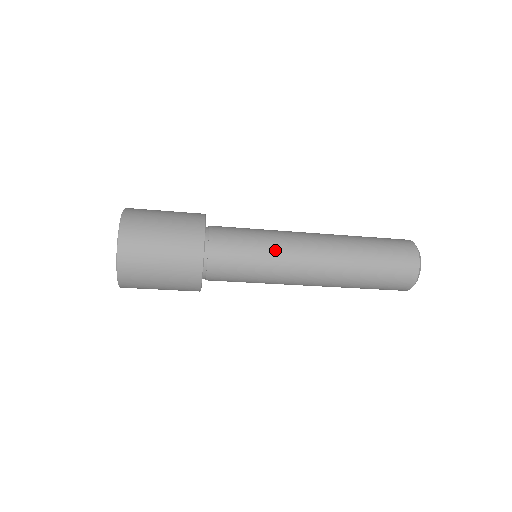
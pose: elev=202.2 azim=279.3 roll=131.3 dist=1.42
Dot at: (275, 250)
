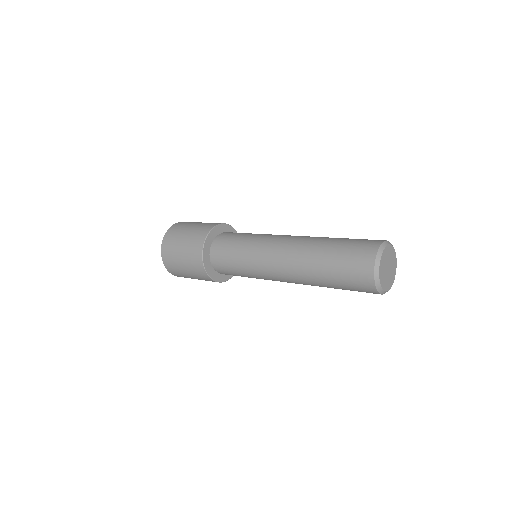
Dot at: (253, 270)
